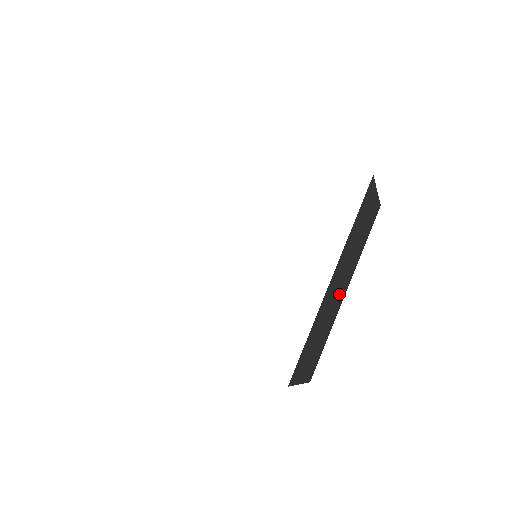
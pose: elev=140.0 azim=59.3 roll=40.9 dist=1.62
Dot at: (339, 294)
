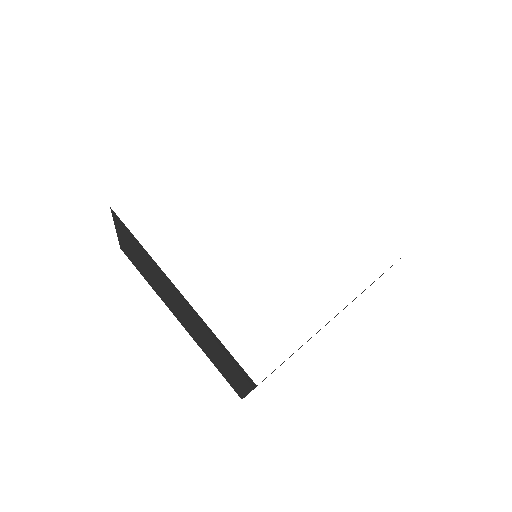
Dot at: occluded
